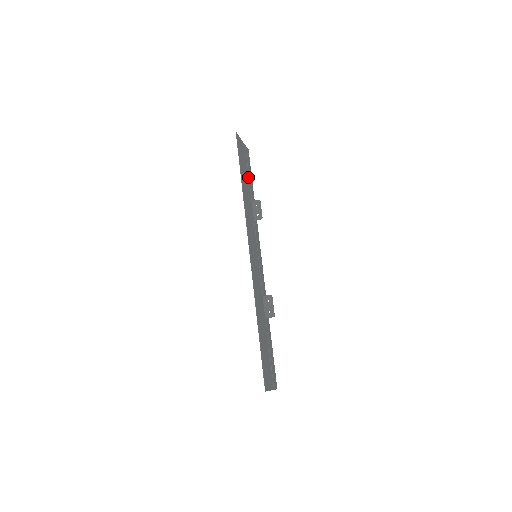
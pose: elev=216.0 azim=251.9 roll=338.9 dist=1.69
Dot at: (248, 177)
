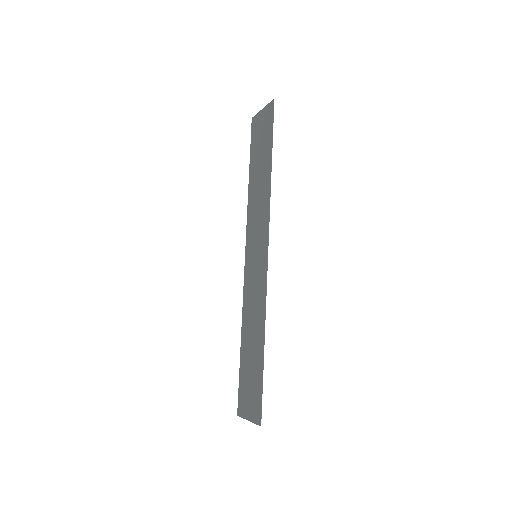
Dot at: (256, 155)
